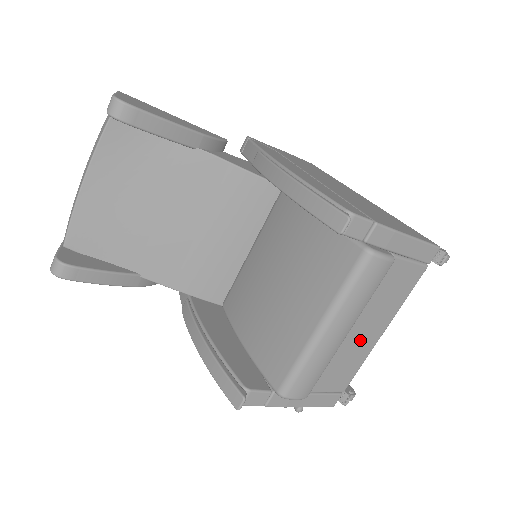
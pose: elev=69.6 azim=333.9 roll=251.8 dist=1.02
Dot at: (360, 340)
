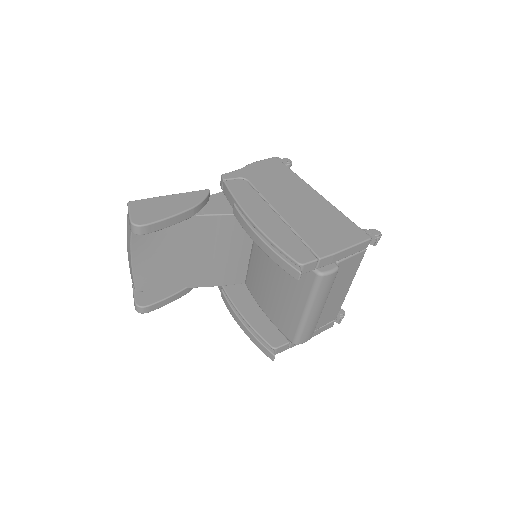
Dot at: (335, 298)
